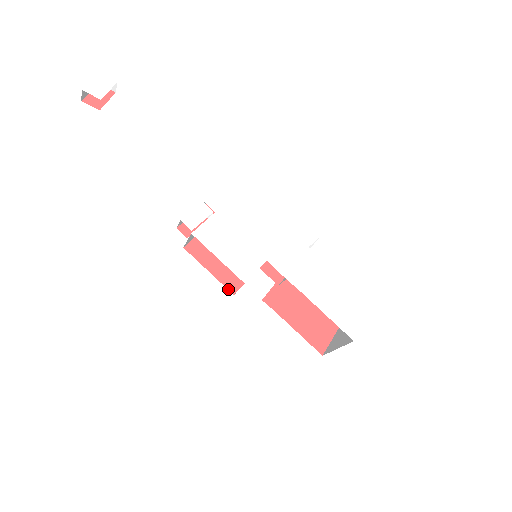
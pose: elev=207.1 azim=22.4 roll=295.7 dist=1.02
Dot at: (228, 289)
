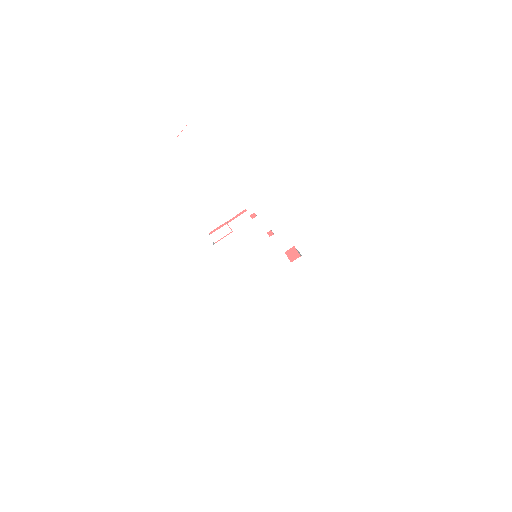
Dot at: occluded
